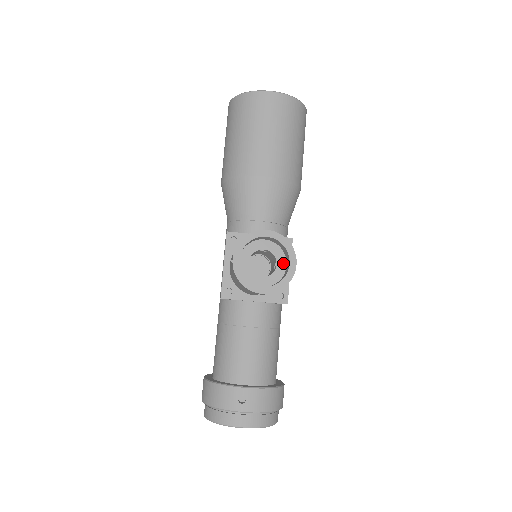
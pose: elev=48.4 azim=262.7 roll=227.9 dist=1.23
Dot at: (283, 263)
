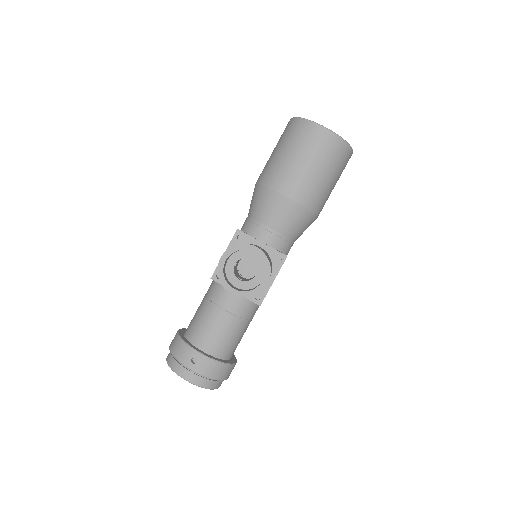
Dot at: (261, 276)
